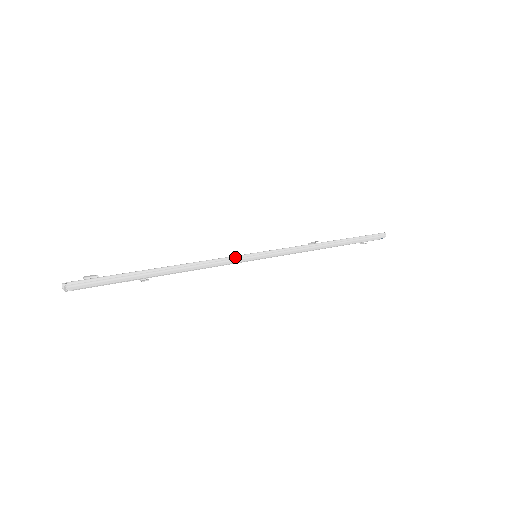
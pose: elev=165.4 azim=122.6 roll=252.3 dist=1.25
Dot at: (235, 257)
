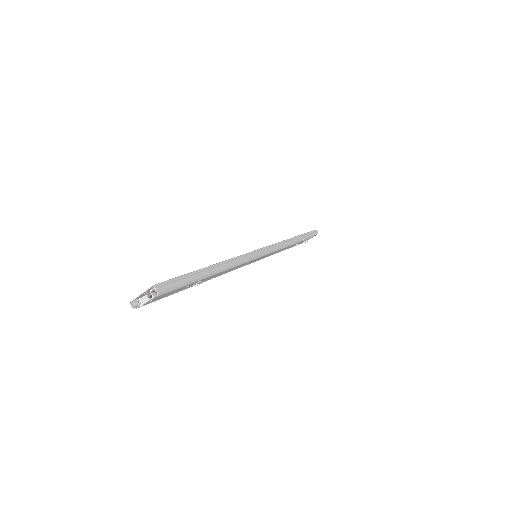
Dot at: (251, 253)
